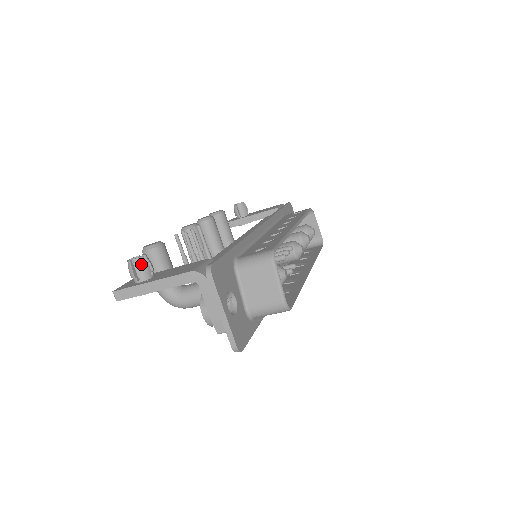
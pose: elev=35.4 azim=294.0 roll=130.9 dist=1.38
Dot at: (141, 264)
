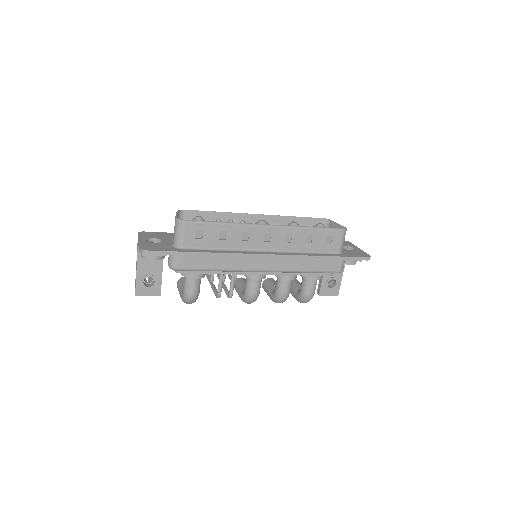
Dot at: occluded
